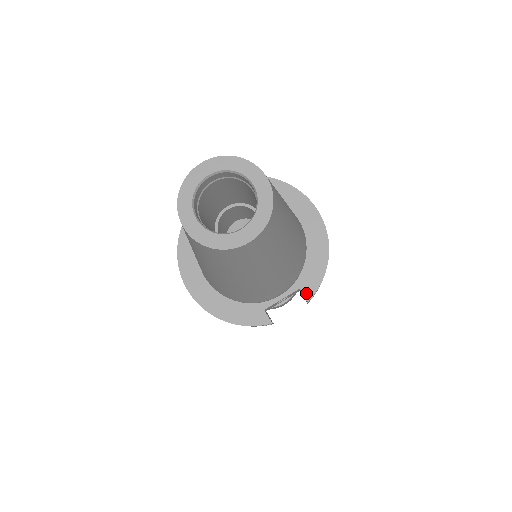
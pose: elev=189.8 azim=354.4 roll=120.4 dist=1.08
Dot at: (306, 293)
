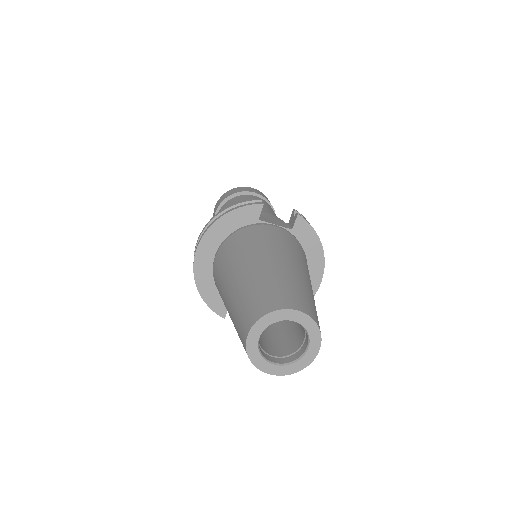
Dot at: occluded
